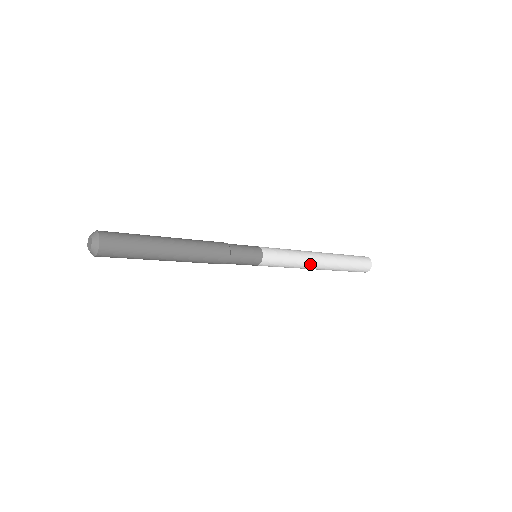
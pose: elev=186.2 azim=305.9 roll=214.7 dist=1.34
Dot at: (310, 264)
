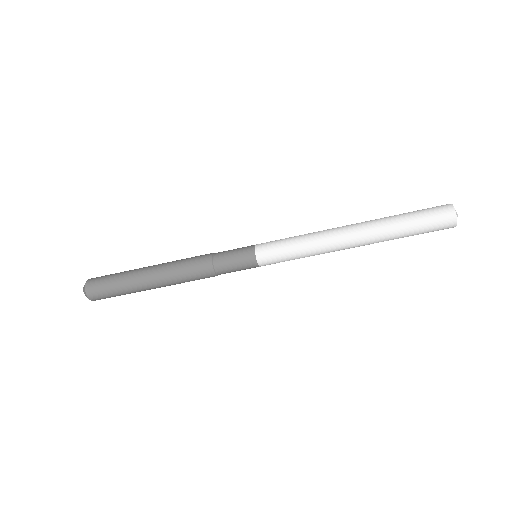
Dot at: (333, 247)
